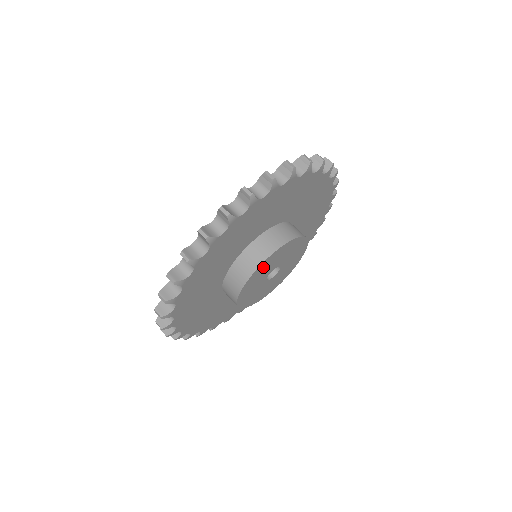
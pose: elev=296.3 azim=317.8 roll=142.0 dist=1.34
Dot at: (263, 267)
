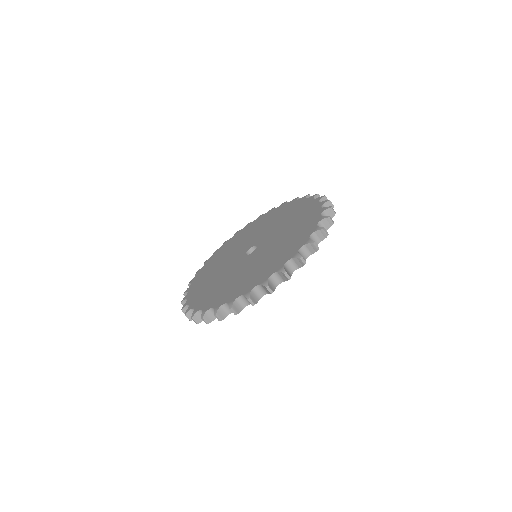
Dot at: occluded
